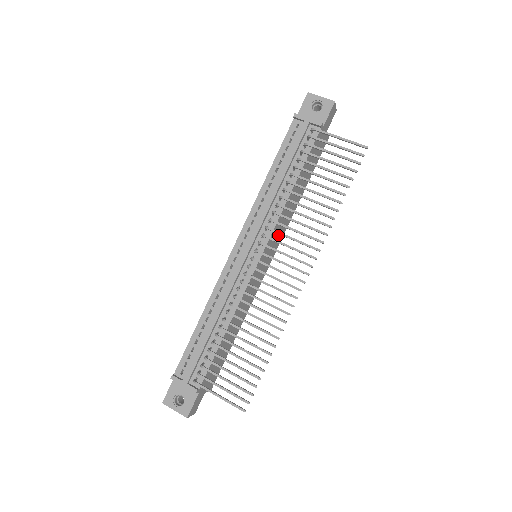
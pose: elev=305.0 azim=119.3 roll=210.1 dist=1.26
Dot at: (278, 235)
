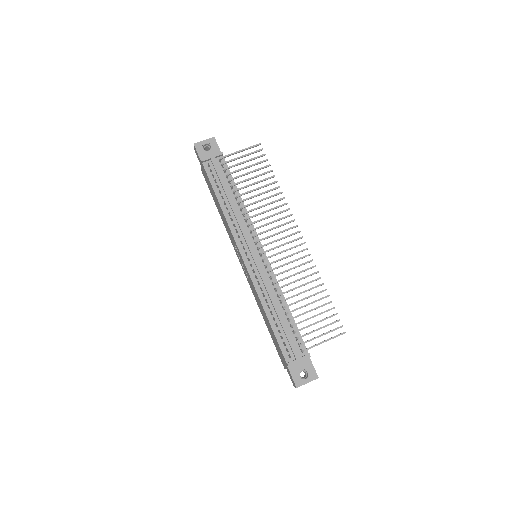
Dot at: occluded
